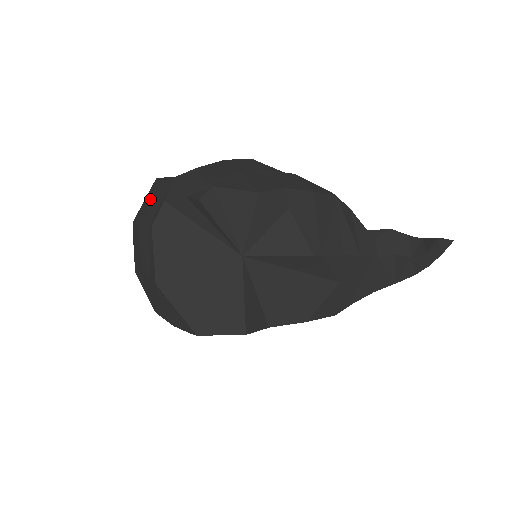
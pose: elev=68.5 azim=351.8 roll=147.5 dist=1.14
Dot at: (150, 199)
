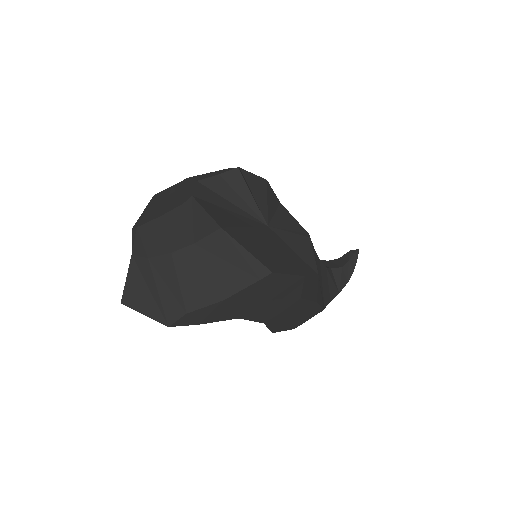
Dot at: (162, 200)
